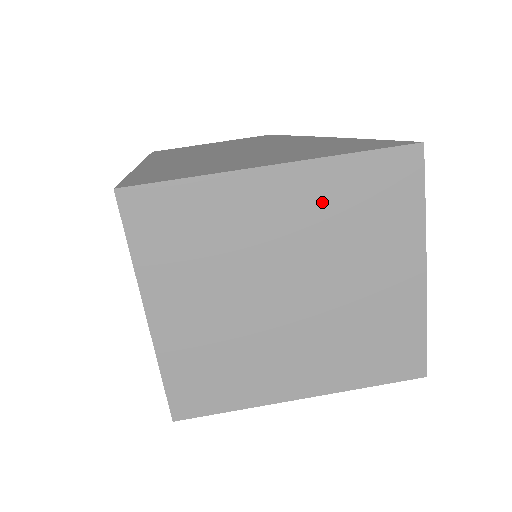
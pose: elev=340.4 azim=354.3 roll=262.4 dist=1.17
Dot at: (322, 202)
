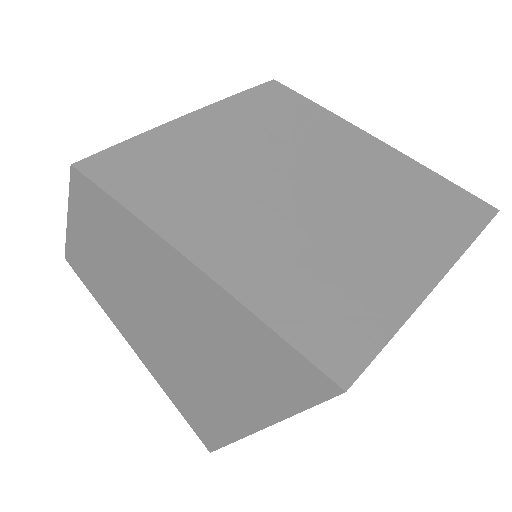
Dot at: occluded
